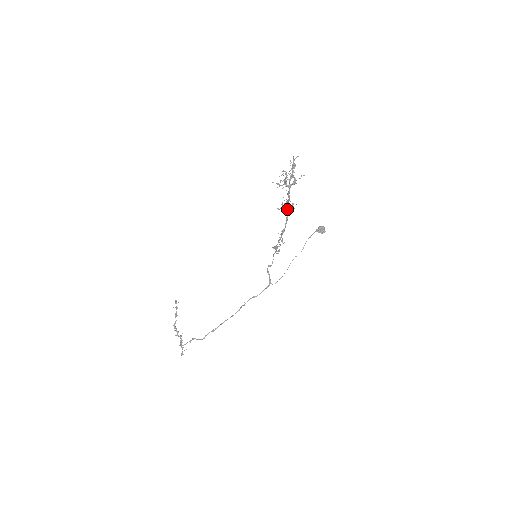
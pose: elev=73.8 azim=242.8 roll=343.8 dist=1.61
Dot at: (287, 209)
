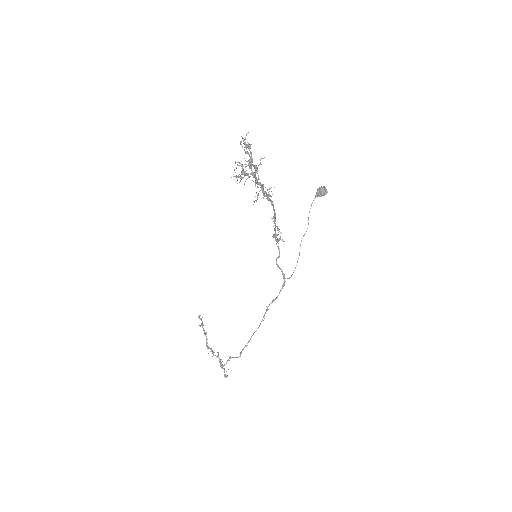
Dot at: (266, 195)
